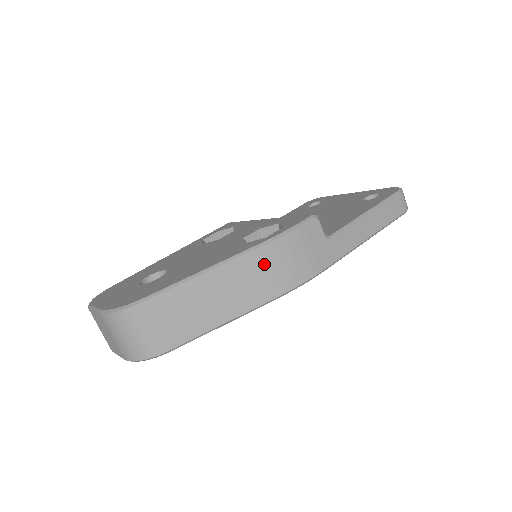
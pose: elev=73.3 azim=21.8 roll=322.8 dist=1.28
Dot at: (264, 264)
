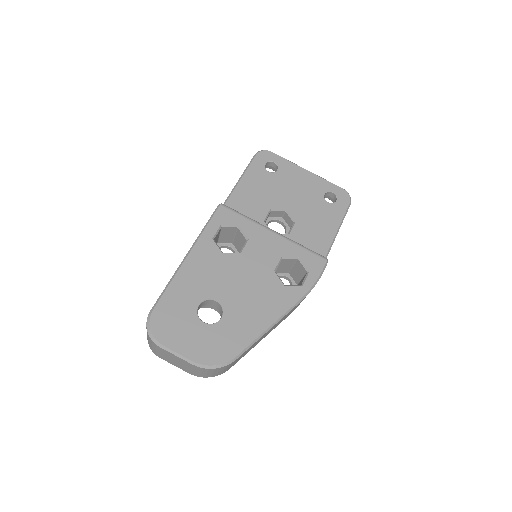
Dot at: occluded
